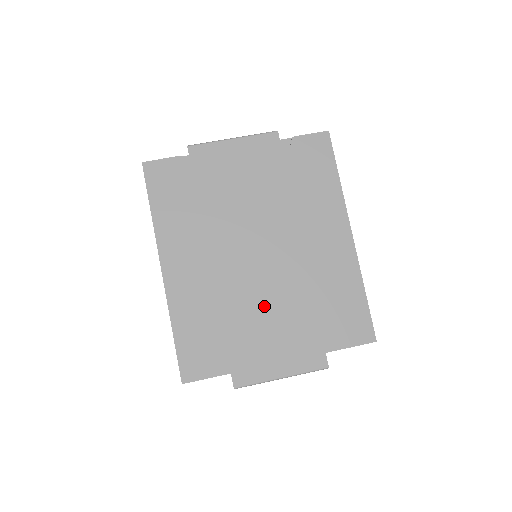
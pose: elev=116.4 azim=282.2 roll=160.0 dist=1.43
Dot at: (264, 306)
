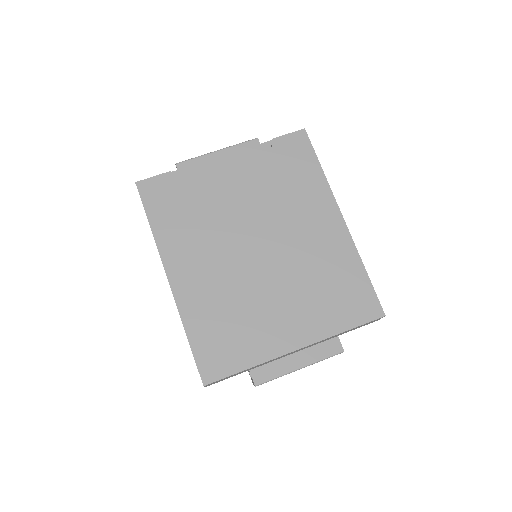
Dot at: (271, 298)
